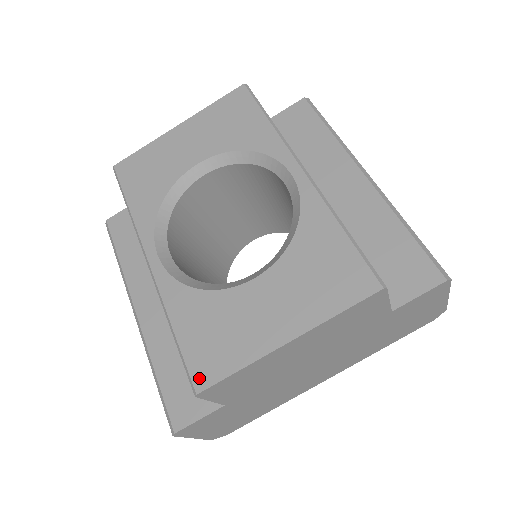
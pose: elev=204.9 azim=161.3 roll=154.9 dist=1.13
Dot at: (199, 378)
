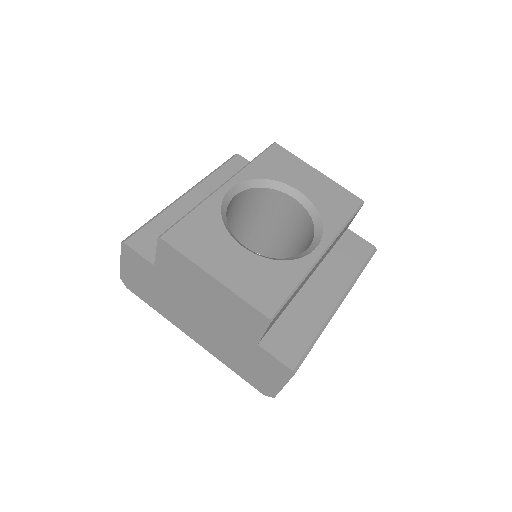
Dot at: (170, 235)
